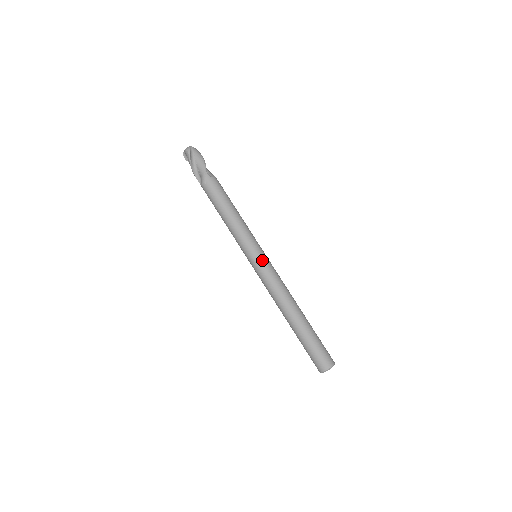
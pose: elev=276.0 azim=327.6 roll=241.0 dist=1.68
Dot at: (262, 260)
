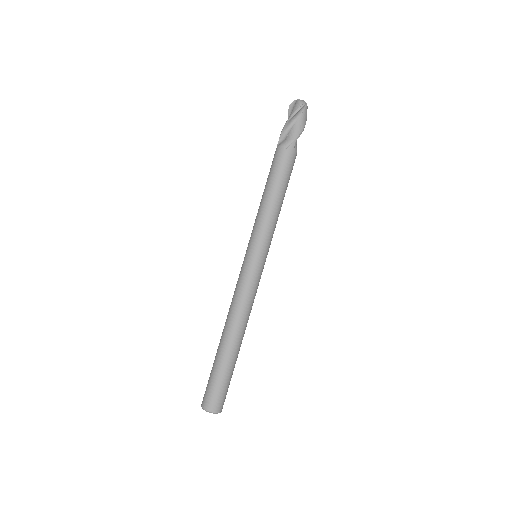
Dot at: (259, 266)
